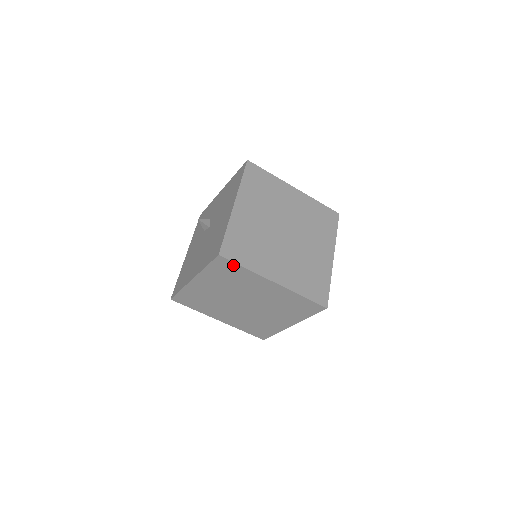
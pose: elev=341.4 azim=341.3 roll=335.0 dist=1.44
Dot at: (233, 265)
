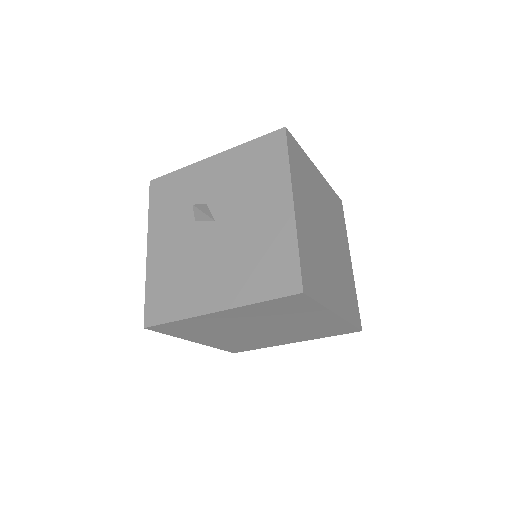
Dot at: (307, 301)
